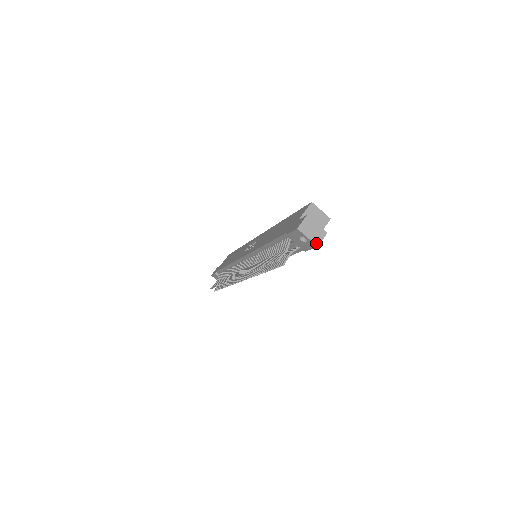
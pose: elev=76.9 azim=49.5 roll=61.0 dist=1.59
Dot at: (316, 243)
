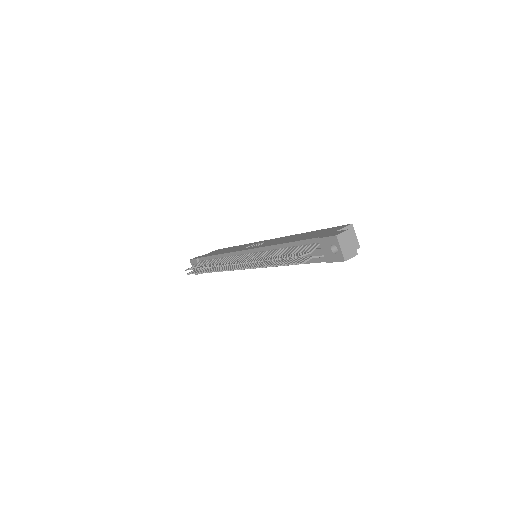
Dot at: (345, 257)
